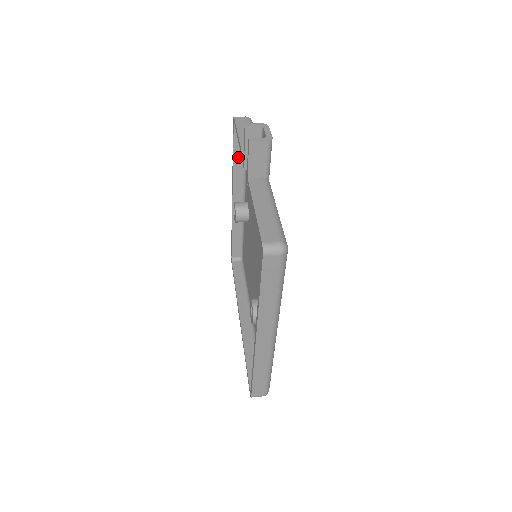
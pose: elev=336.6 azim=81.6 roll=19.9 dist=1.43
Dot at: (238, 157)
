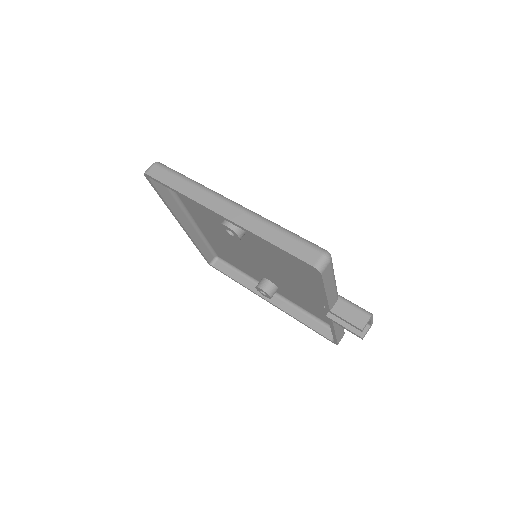
Dot at: (276, 241)
